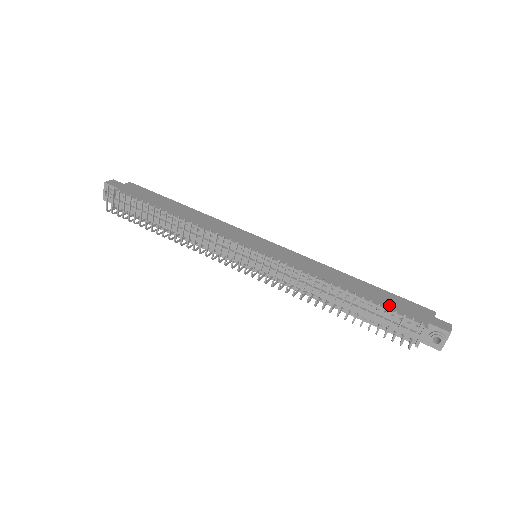
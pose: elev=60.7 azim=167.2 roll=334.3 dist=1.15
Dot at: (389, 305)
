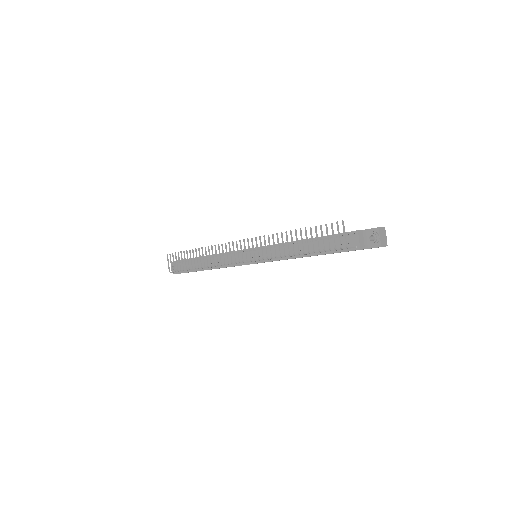
Dot at: occluded
